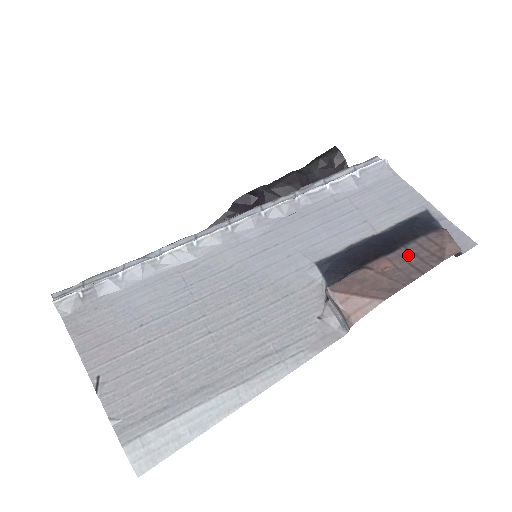
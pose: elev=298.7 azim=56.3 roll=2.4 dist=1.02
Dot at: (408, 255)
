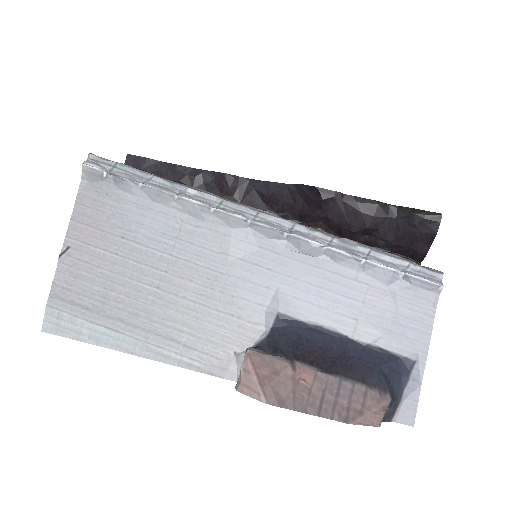
Dot at: (332, 389)
